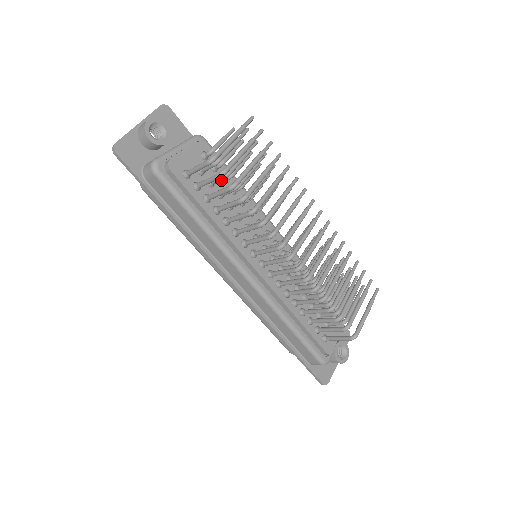
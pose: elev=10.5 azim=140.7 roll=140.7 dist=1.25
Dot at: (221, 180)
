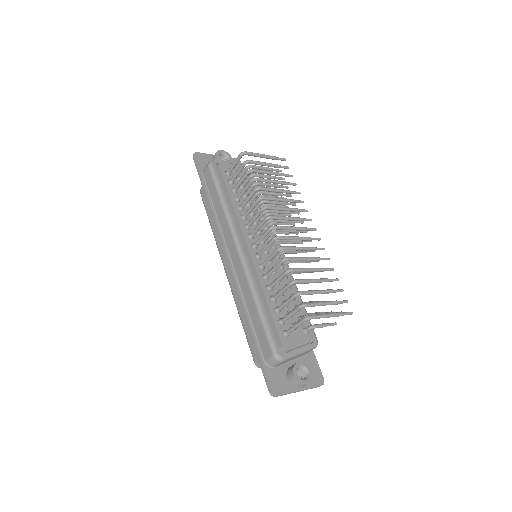
Dot at: (248, 180)
